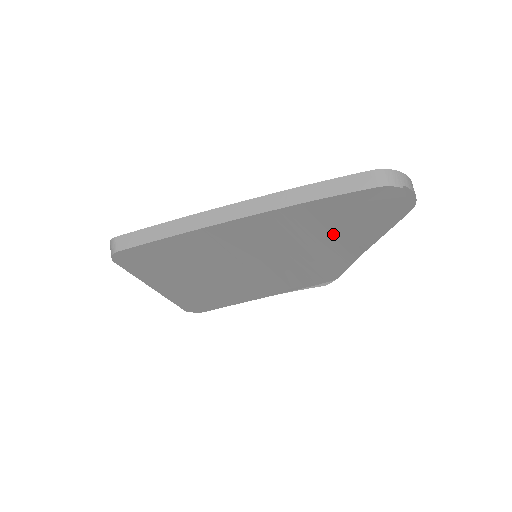
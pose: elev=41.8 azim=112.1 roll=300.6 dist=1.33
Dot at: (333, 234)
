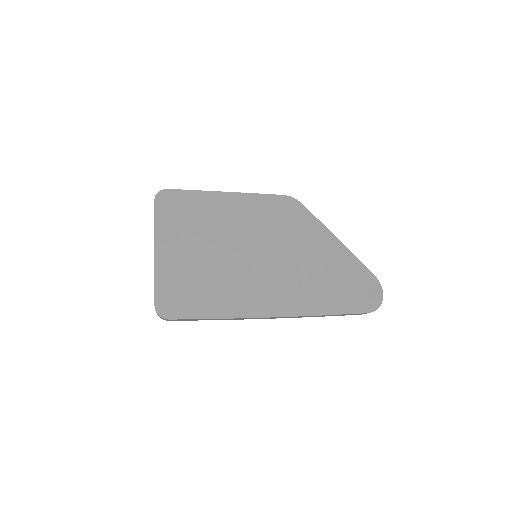
Dot at: occluded
